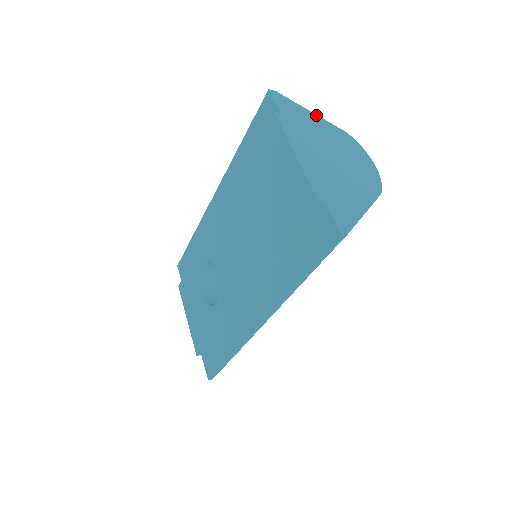
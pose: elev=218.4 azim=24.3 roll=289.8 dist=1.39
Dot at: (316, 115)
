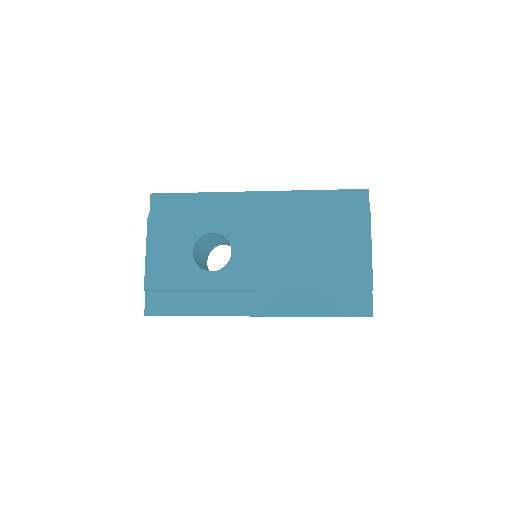
Dot at: occluded
